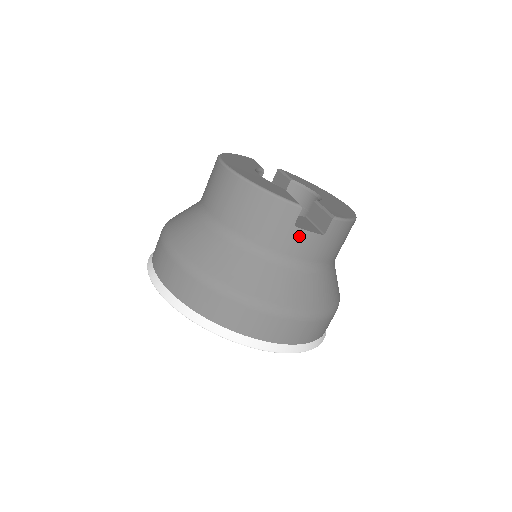
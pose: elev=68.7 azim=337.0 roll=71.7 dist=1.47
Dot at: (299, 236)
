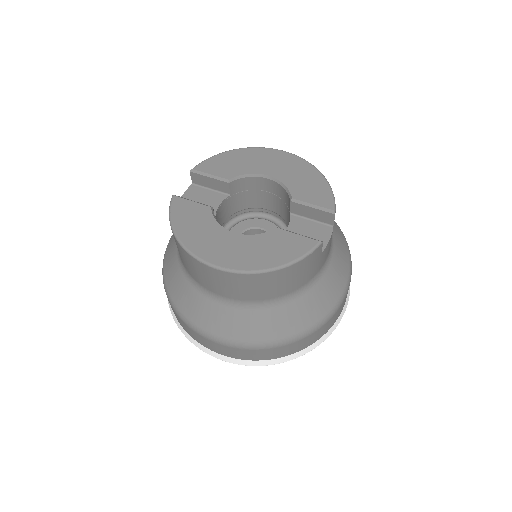
Dot at: (325, 251)
